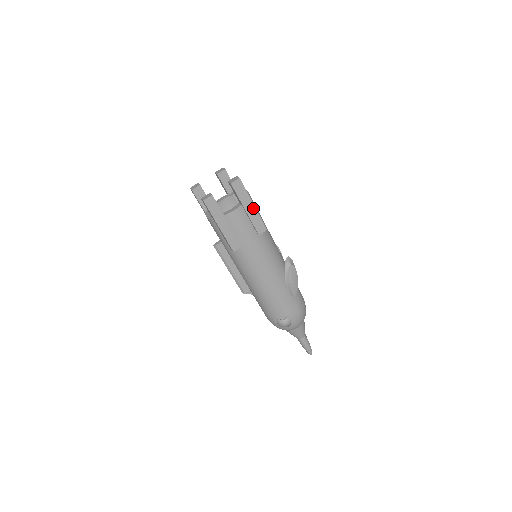
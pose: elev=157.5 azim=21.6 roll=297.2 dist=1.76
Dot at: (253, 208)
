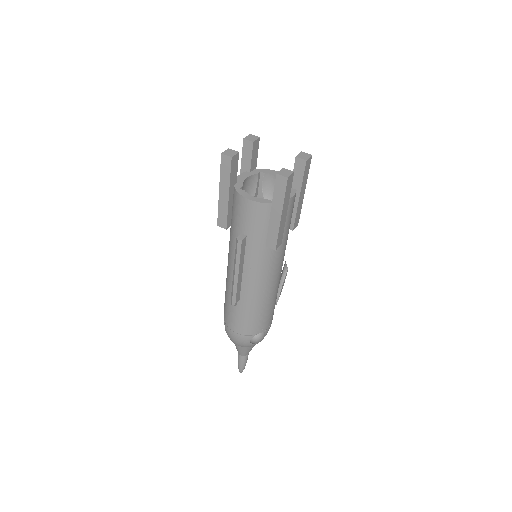
Dot at: (303, 196)
